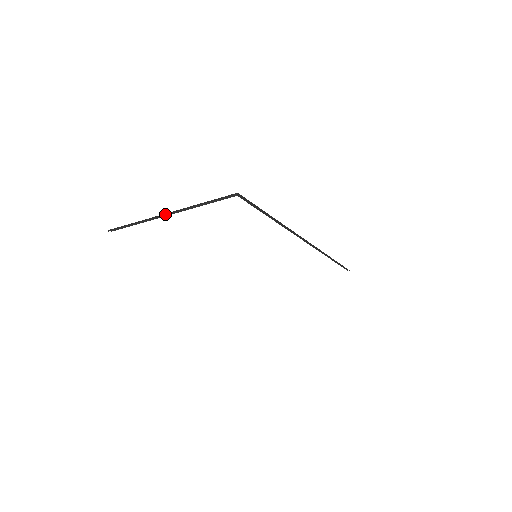
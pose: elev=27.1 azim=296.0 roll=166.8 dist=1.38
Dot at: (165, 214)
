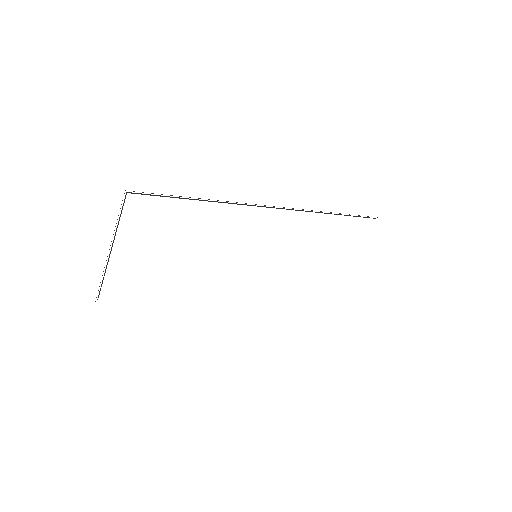
Dot at: occluded
